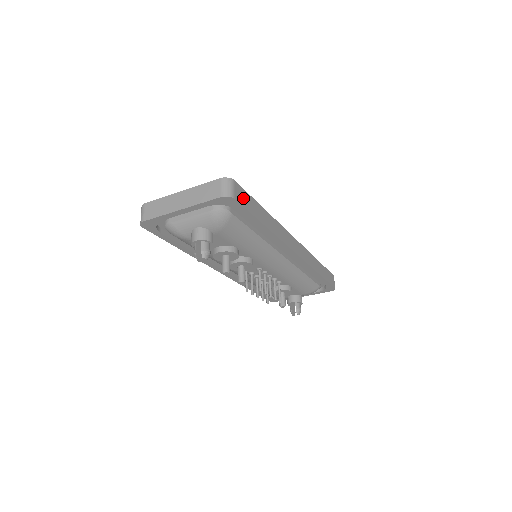
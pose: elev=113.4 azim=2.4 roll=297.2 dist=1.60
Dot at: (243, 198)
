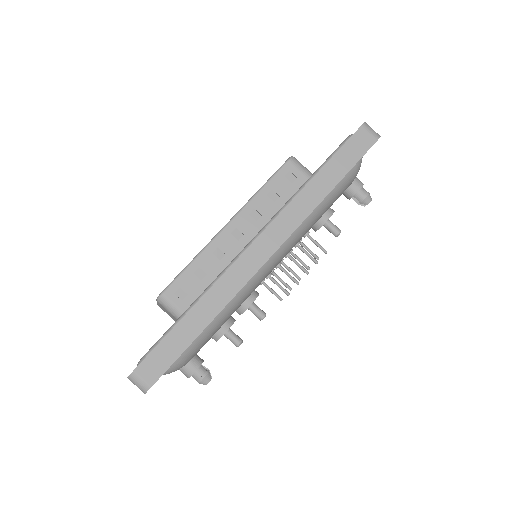
Dot at: (157, 364)
